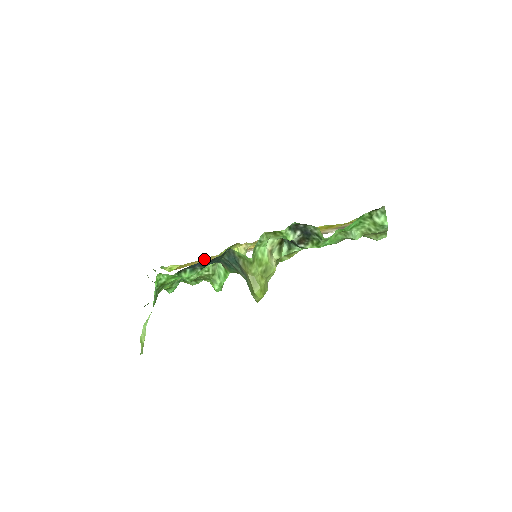
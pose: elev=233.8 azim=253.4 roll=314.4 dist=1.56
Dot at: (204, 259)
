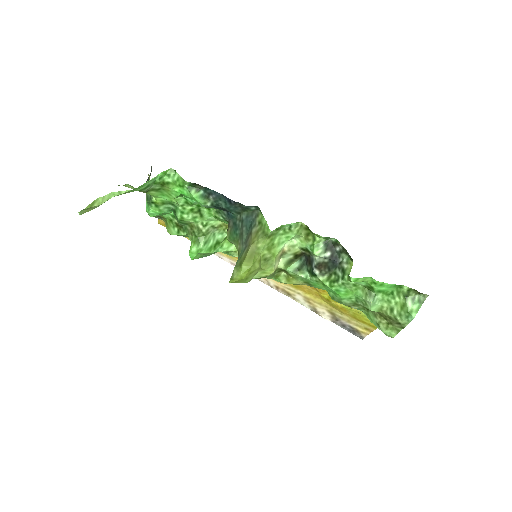
Dot at: occluded
